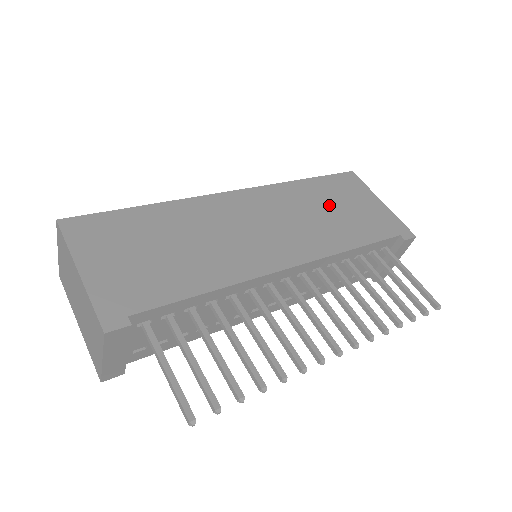
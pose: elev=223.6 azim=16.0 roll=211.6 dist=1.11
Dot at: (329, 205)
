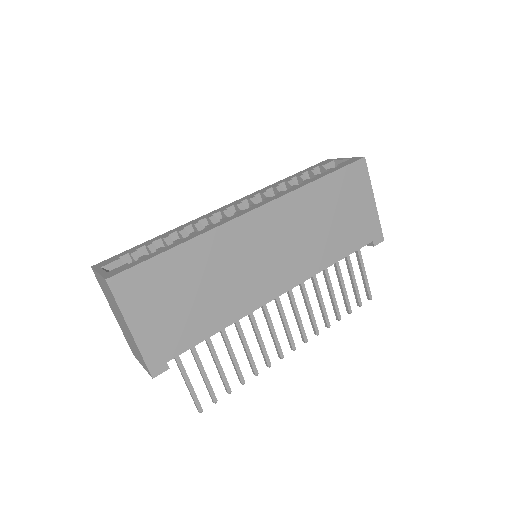
Dot at: (330, 214)
